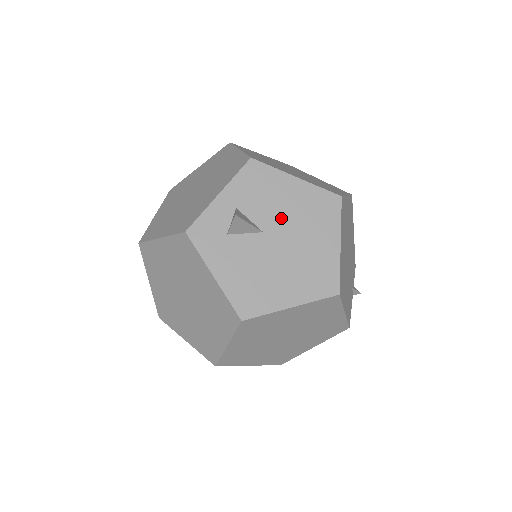
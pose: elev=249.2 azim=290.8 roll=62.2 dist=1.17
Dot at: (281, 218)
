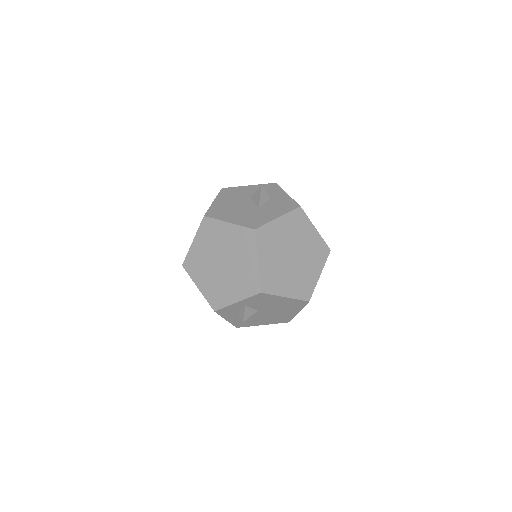
Dot at: (270, 307)
